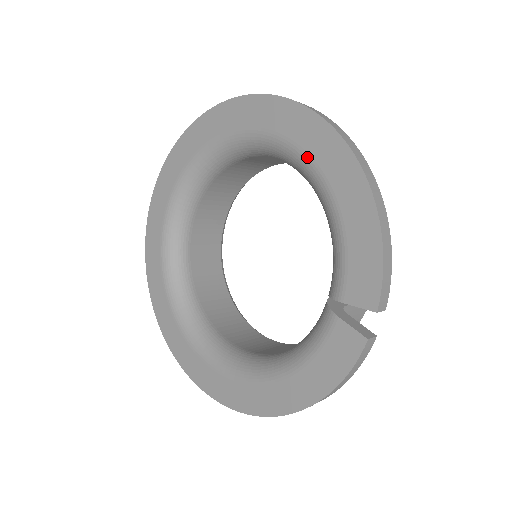
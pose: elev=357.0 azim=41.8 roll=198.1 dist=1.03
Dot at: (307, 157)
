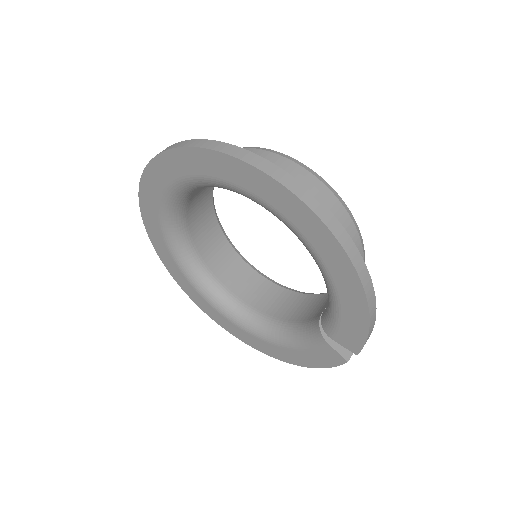
Dot at: (313, 250)
